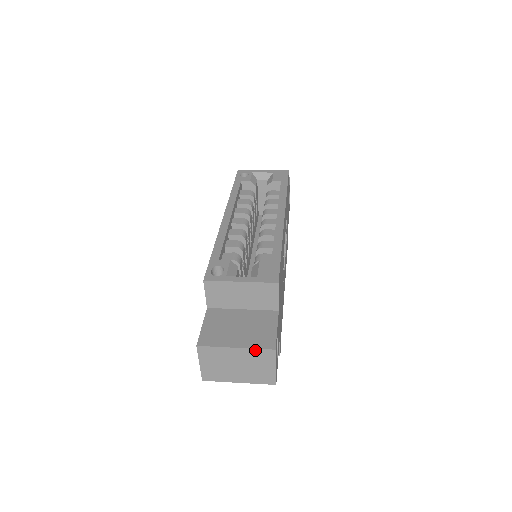
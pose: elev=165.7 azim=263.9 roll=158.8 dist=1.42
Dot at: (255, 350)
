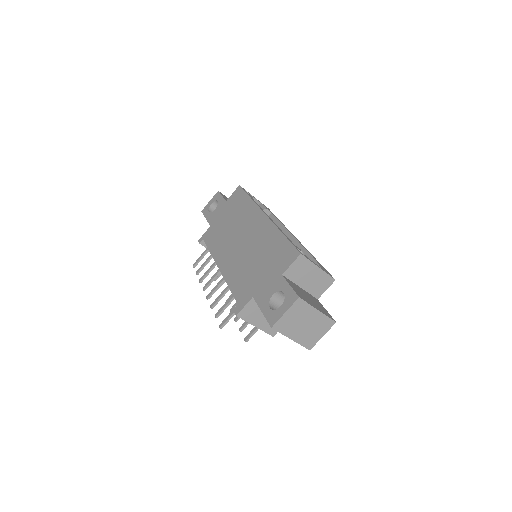
Dot at: (326, 317)
